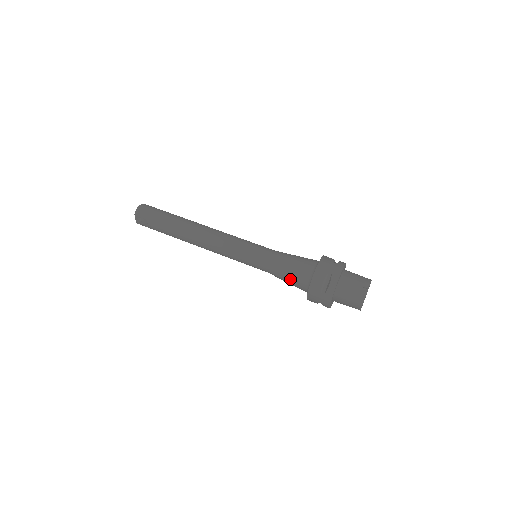
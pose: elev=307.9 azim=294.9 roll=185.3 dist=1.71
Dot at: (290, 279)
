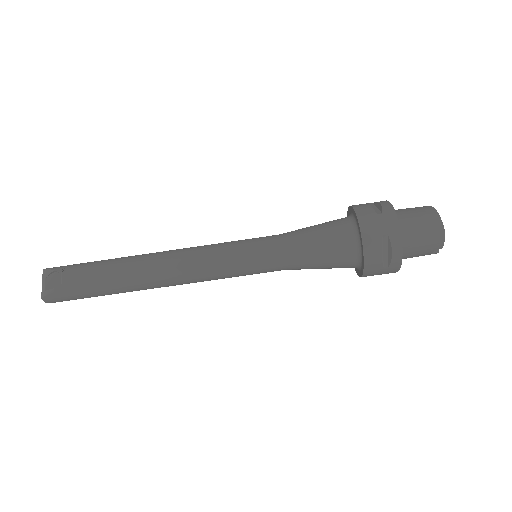
Dot at: occluded
